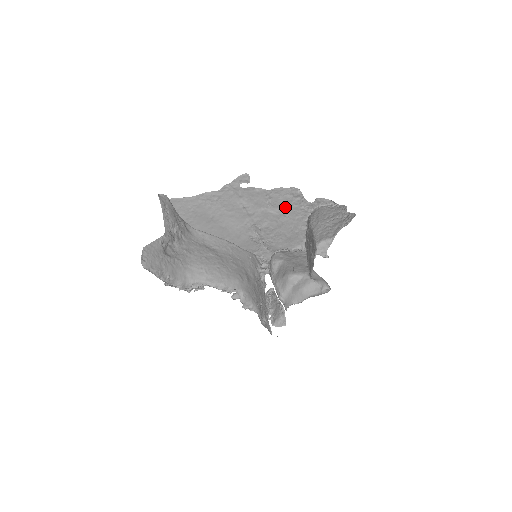
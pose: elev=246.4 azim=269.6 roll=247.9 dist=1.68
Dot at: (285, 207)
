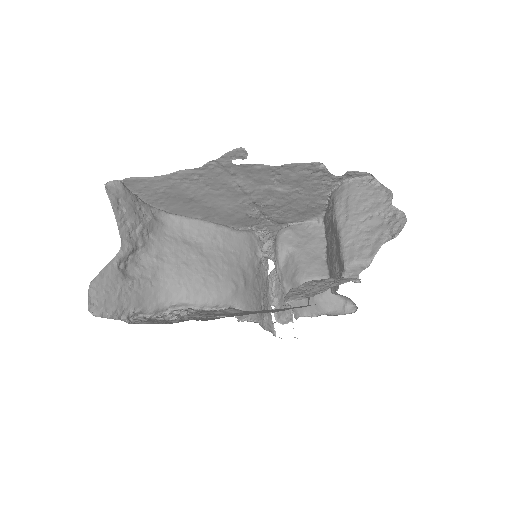
Dot at: (299, 183)
